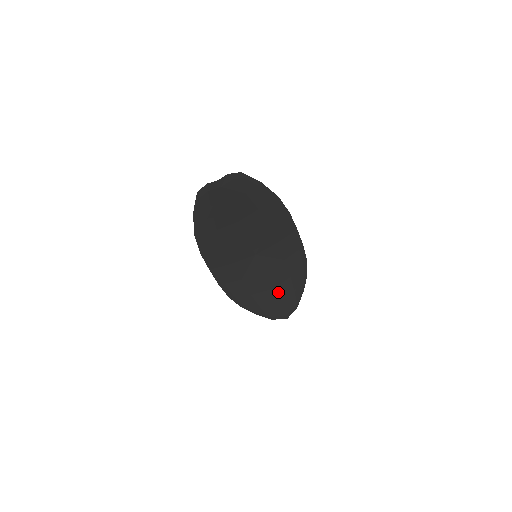
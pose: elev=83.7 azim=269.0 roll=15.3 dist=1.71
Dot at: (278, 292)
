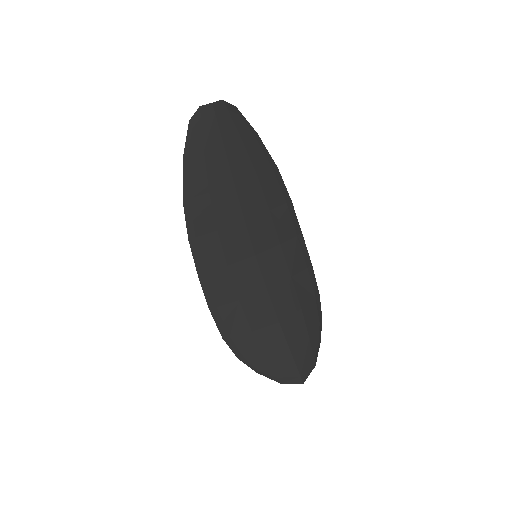
Dot at: (287, 330)
